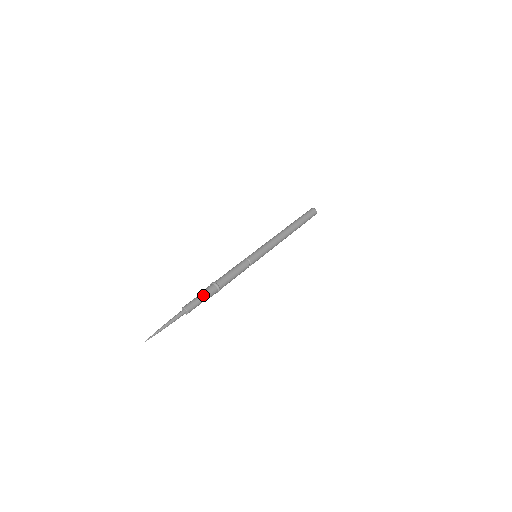
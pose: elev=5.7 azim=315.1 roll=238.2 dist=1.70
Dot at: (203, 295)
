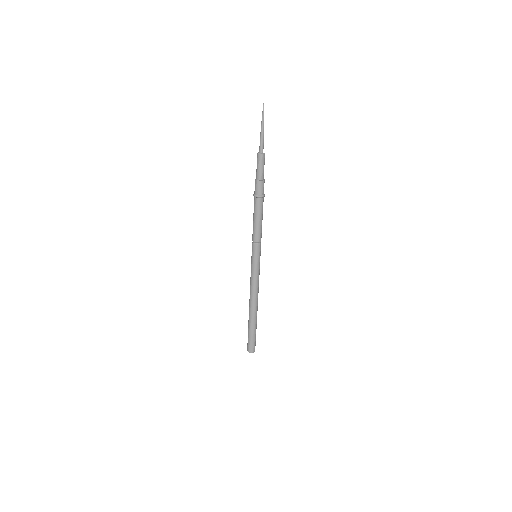
Dot at: (263, 177)
